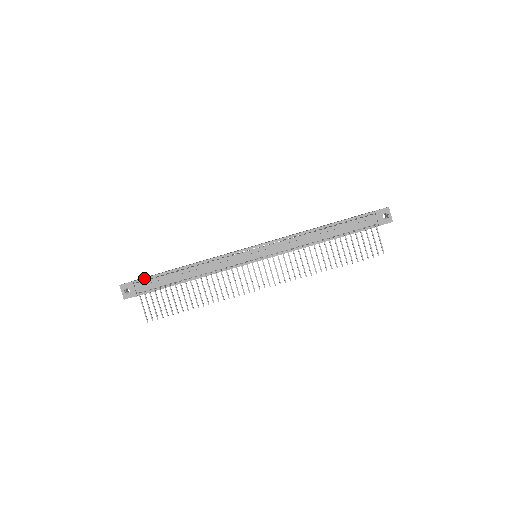
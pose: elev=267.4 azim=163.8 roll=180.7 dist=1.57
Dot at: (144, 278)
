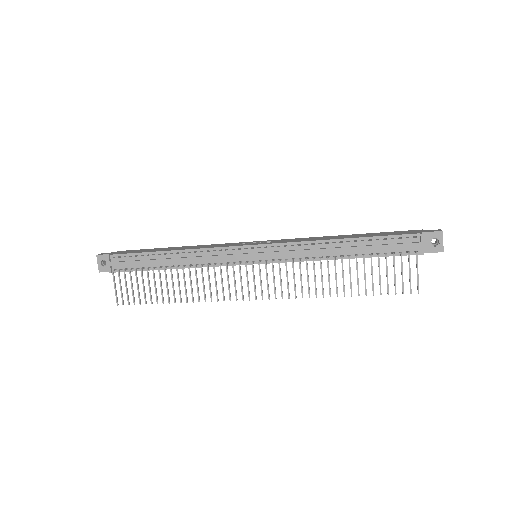
Dot at: (122, 254)
